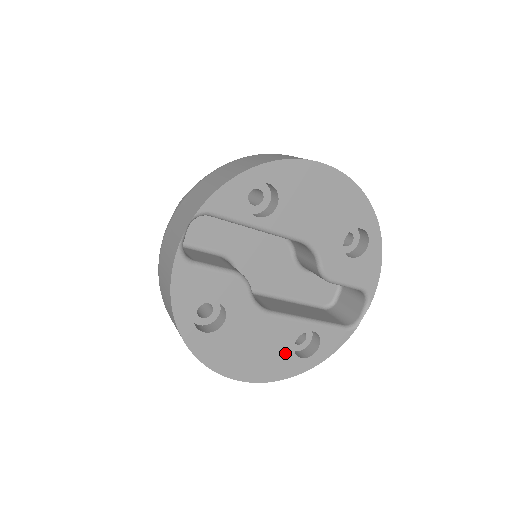
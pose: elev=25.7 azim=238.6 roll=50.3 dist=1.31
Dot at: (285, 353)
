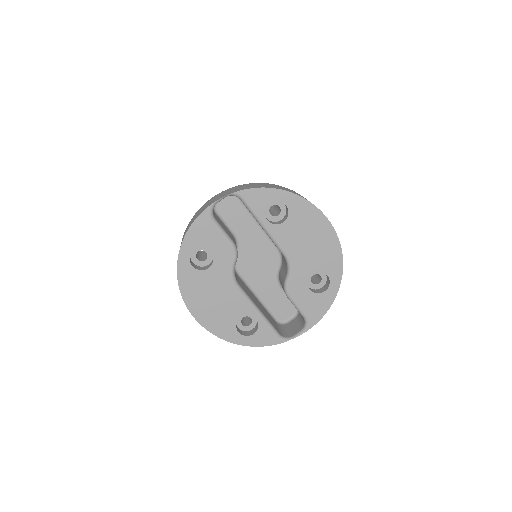
Dot at: (230, 320)
